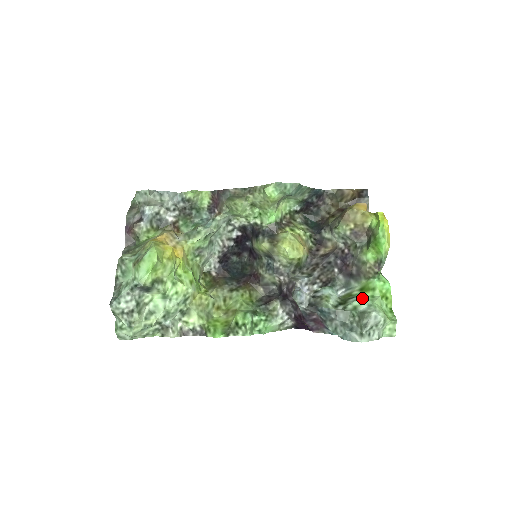
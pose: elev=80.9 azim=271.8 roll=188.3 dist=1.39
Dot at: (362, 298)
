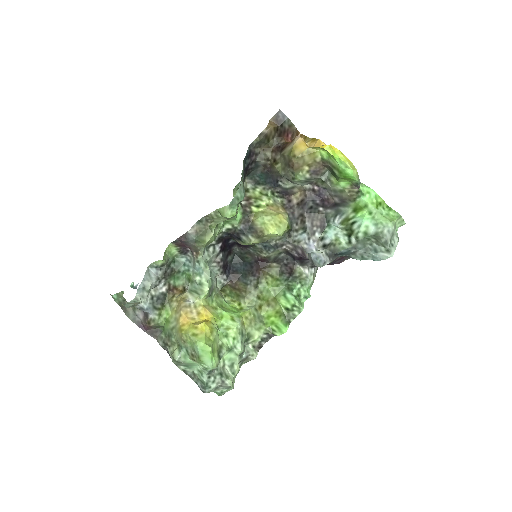
Dot at: (364, 222)
